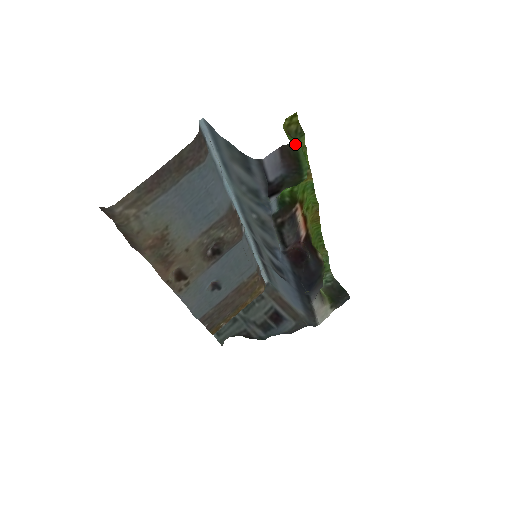
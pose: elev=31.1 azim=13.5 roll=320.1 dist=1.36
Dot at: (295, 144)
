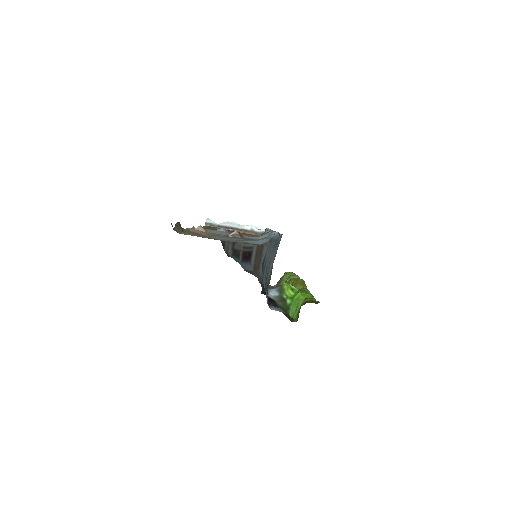
Dot at: (294, 320)
